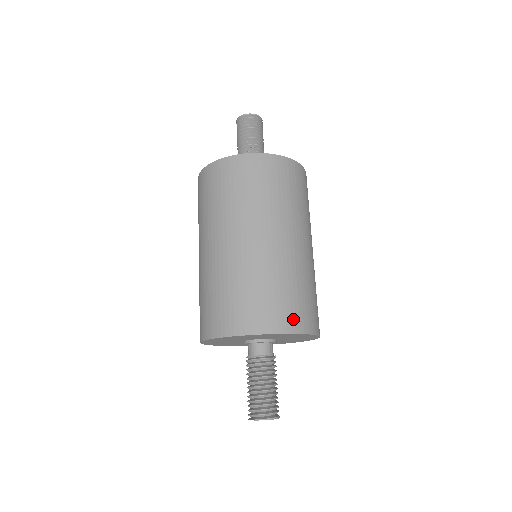
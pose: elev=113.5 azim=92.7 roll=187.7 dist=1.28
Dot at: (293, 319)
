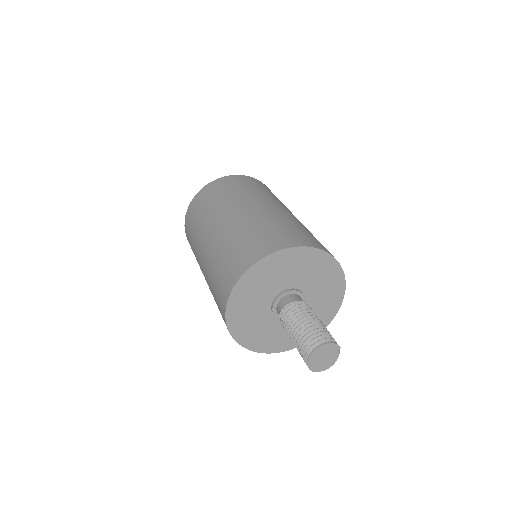
Dot at: (288, 240)
